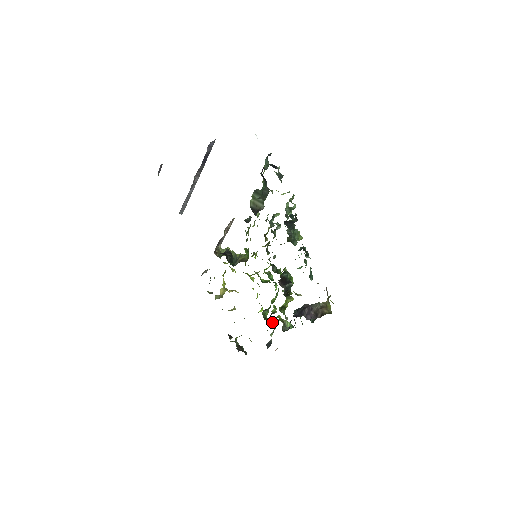
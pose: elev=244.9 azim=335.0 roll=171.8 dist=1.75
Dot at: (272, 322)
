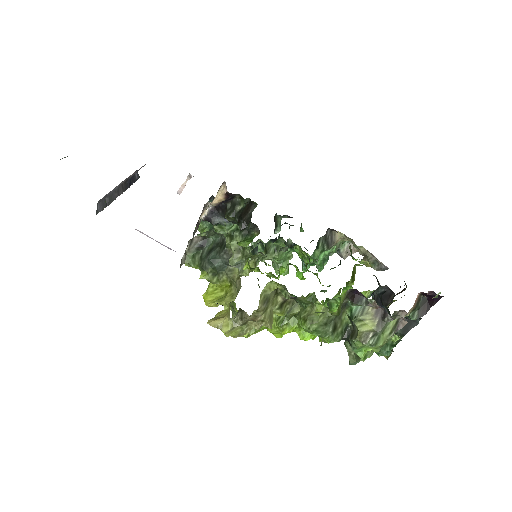
Dot at: occluded
